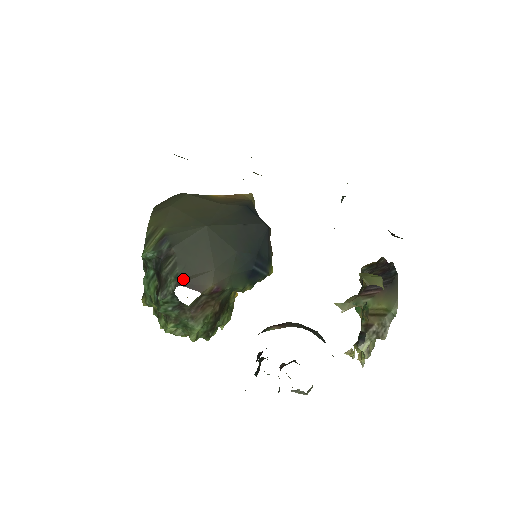
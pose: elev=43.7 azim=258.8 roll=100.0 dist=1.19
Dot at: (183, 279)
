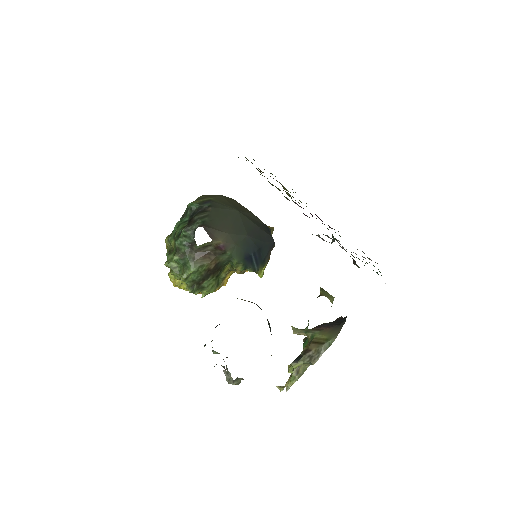
Dot at: (206, 225)
